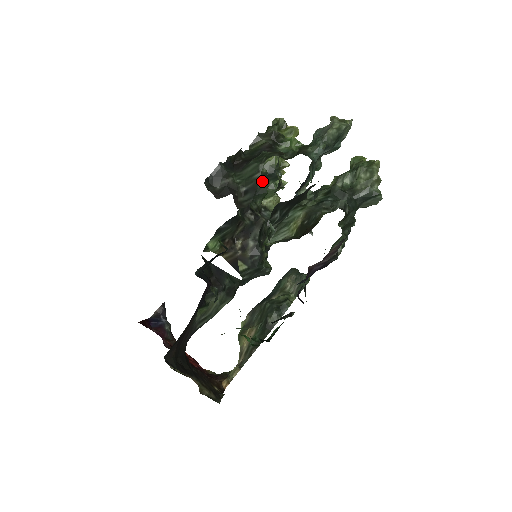
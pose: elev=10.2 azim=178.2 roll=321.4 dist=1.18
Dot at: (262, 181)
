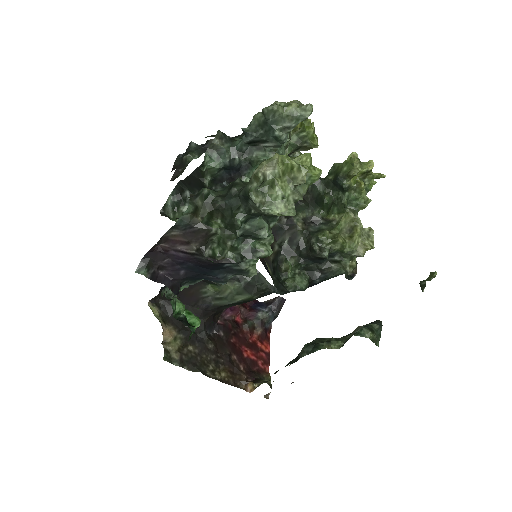
Dot at: (330, 189)
